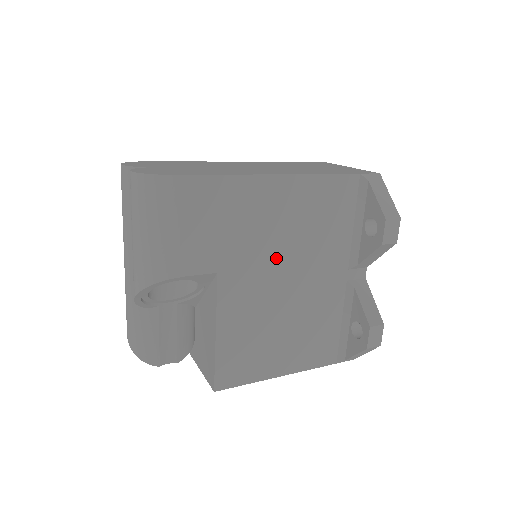
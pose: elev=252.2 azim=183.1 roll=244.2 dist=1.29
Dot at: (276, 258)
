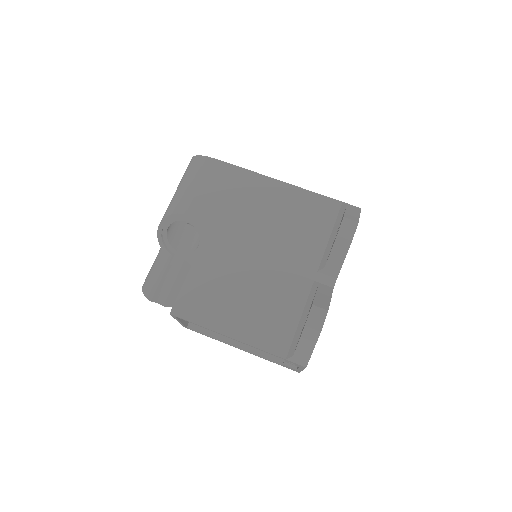
Dot at: (257, 233)
